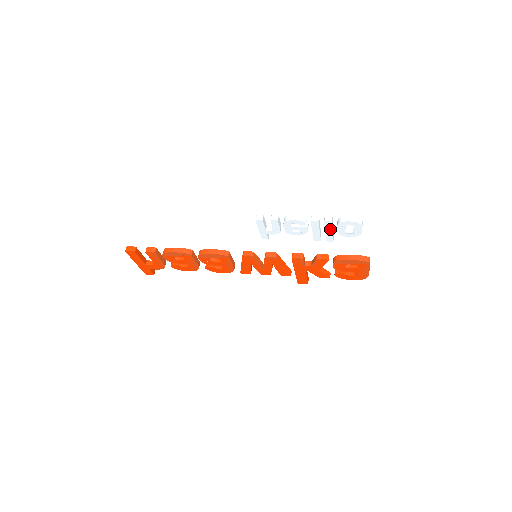
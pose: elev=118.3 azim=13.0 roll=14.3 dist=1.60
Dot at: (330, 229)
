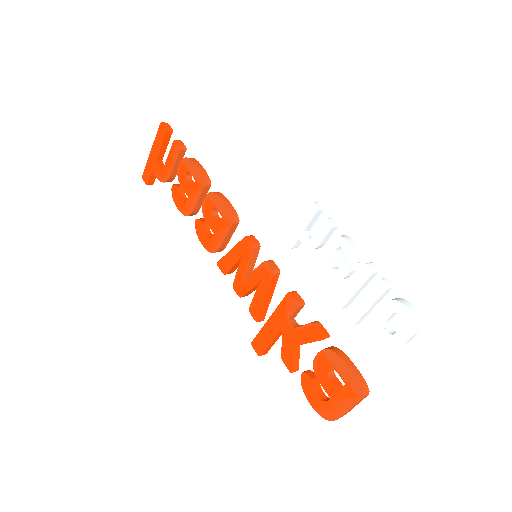
Dot at: (372, 300)
